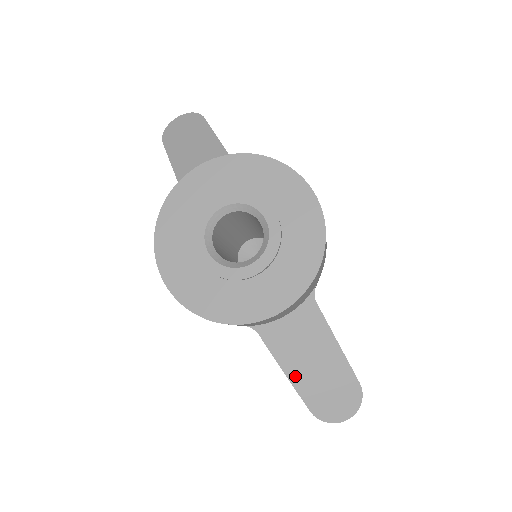
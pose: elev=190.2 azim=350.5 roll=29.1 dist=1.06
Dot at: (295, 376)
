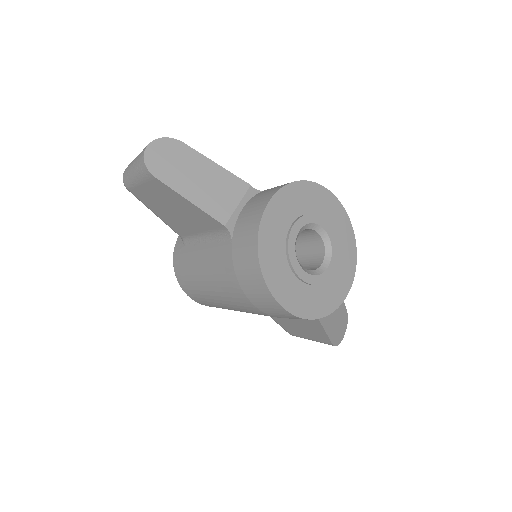
Dot at: (328, 327)
